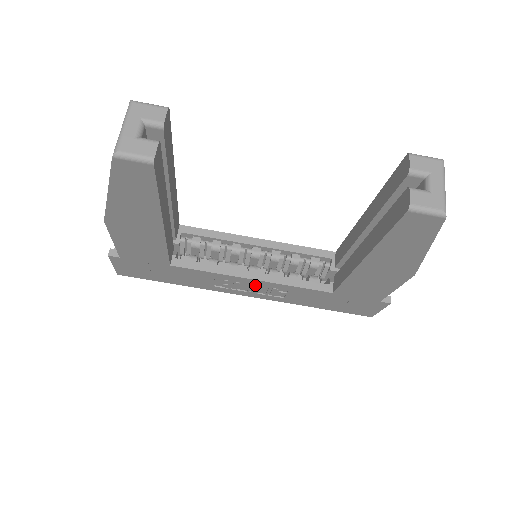
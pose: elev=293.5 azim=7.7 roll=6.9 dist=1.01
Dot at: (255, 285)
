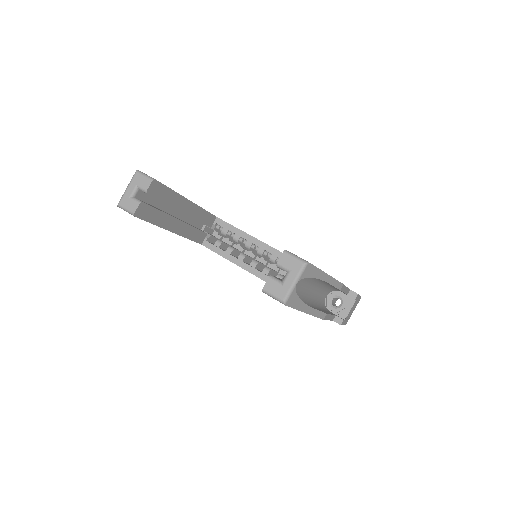
Dot at: occluded
